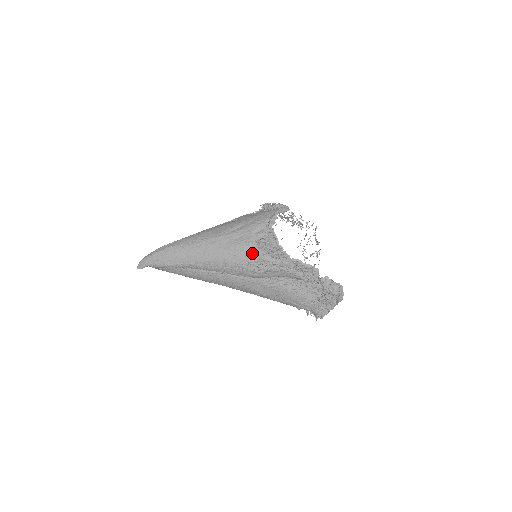
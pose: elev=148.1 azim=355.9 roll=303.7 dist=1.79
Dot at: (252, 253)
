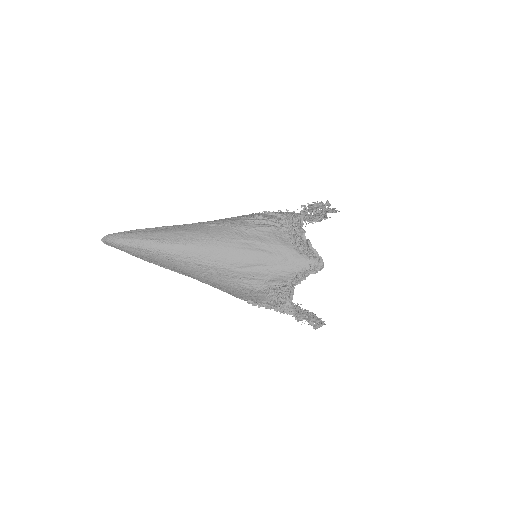
Dot at: (258, 298)
